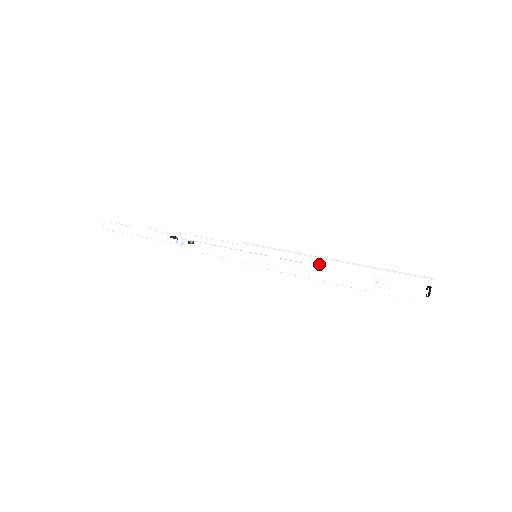
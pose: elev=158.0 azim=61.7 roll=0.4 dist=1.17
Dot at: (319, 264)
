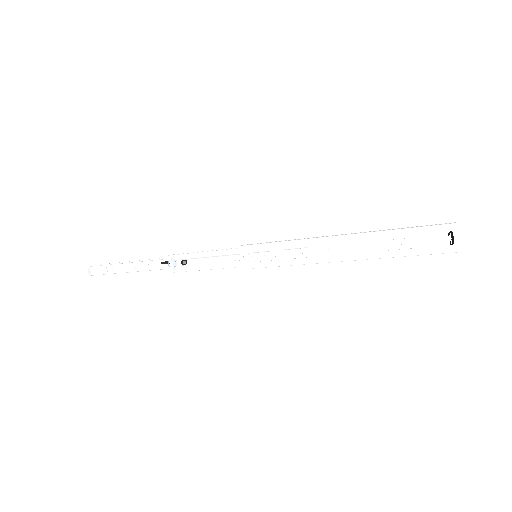
Dot at: (325, 243)
